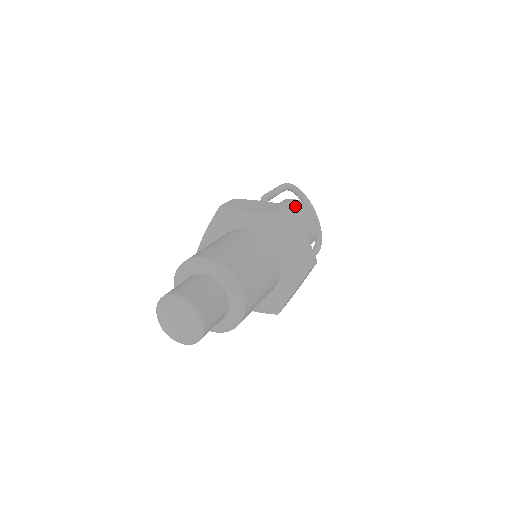
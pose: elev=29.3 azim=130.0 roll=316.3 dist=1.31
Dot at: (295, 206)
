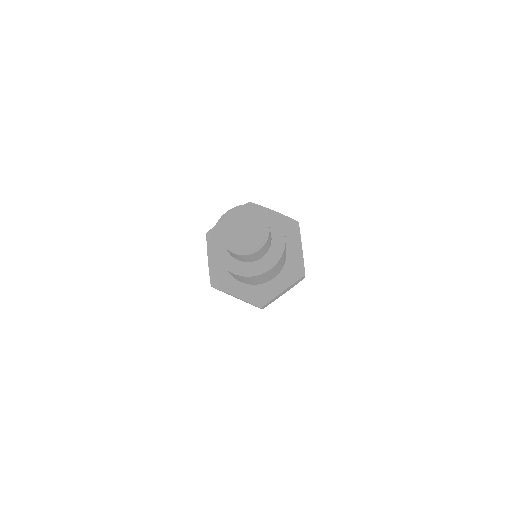
Dot at: occluded
